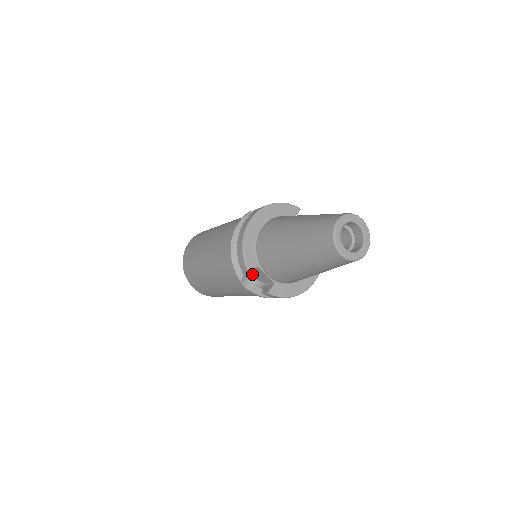
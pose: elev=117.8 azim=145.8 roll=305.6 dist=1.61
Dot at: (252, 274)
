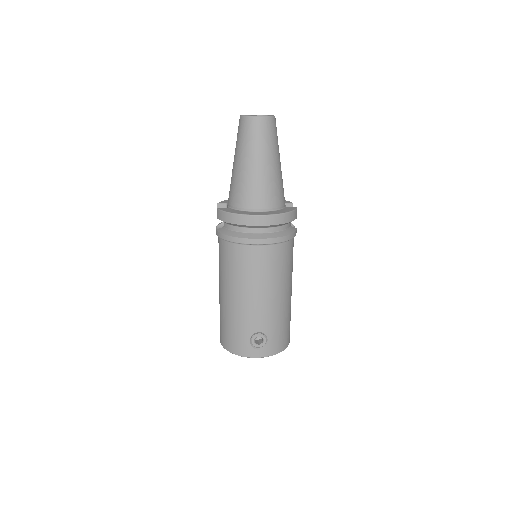
Dot at: occluded
